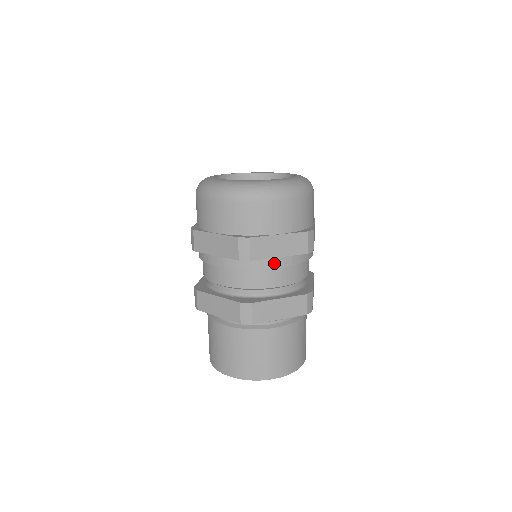
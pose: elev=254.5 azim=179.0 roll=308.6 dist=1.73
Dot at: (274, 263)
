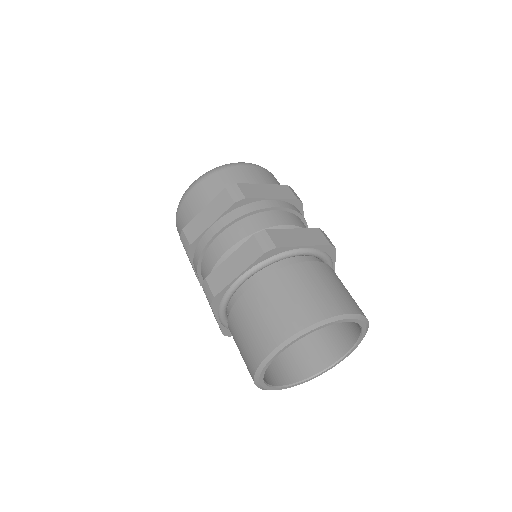
Dot at: (211, 233)
